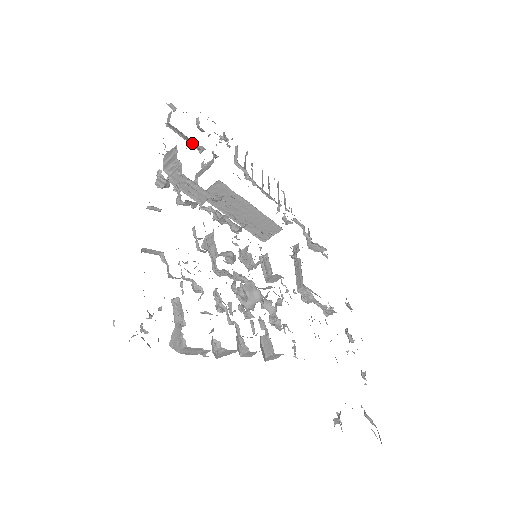
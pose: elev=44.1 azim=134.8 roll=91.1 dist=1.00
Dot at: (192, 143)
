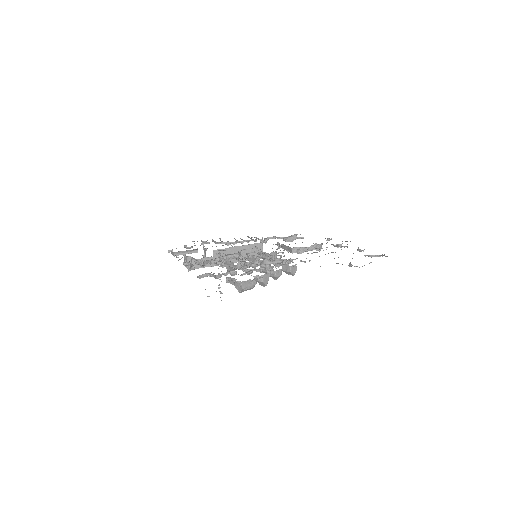
Dot at: (189, 251)
